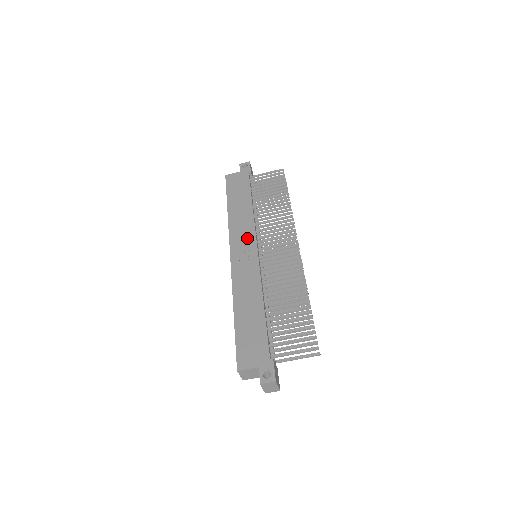
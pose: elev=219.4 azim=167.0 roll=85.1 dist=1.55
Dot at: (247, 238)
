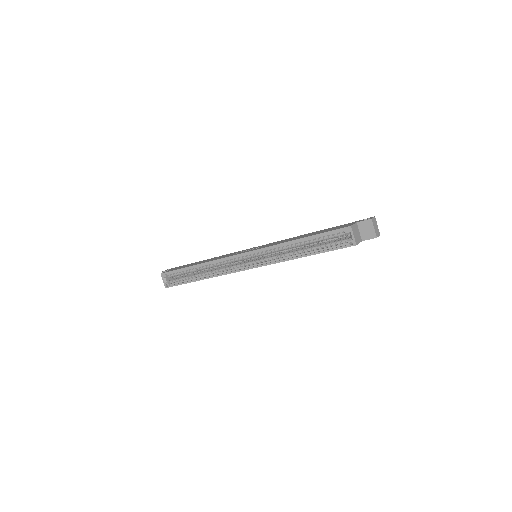
Dot at: (238, 252)
